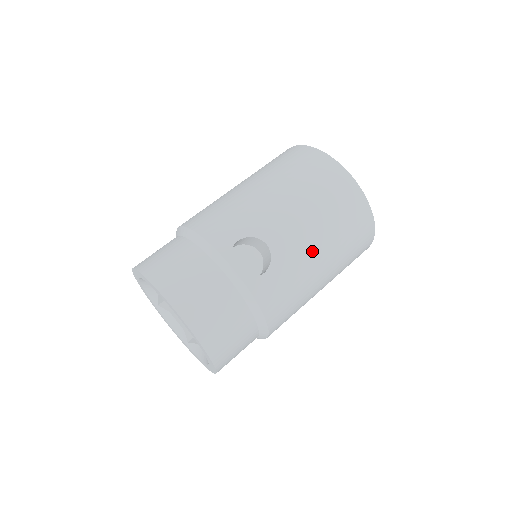
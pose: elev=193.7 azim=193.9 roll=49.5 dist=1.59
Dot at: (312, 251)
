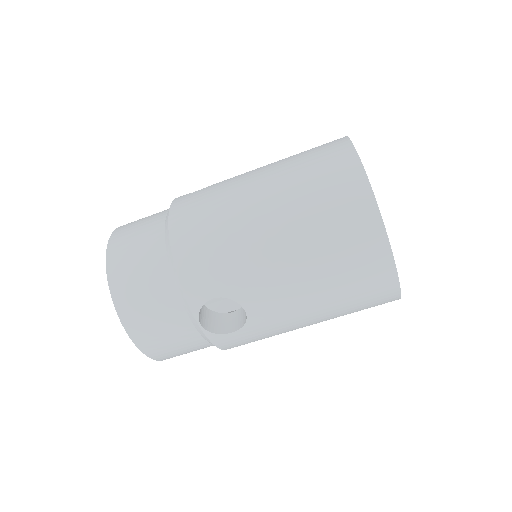
Dot at: (299, 321)
